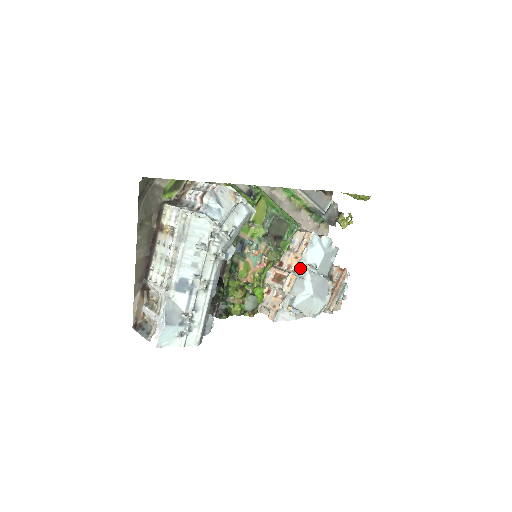
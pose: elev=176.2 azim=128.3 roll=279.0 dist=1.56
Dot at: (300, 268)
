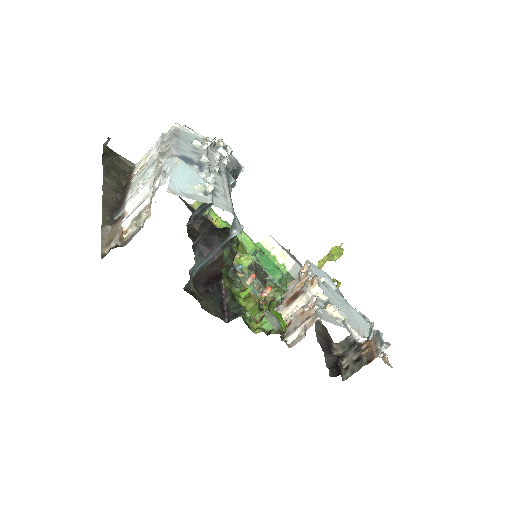
Dot at: occluded
